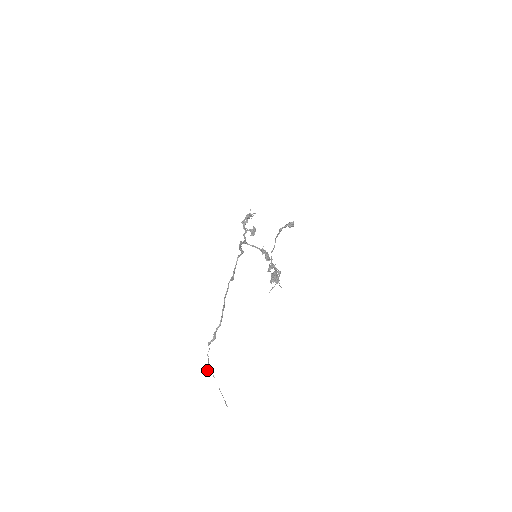
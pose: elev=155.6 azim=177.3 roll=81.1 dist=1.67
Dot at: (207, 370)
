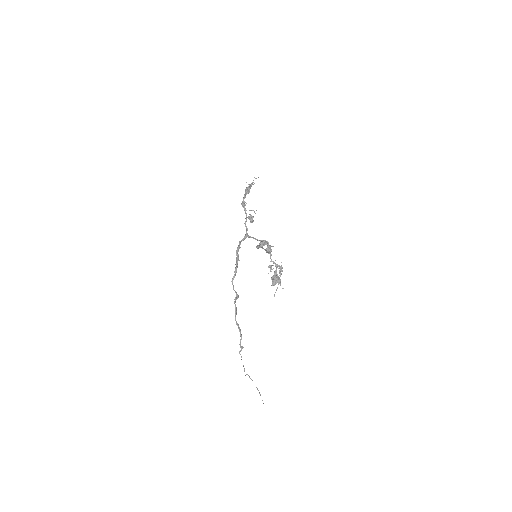
Dot at: occluded
